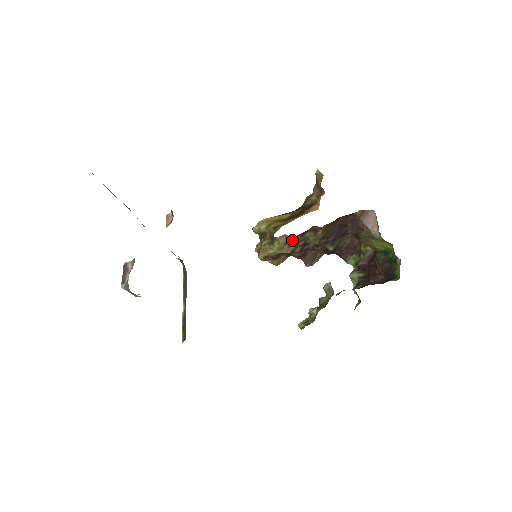
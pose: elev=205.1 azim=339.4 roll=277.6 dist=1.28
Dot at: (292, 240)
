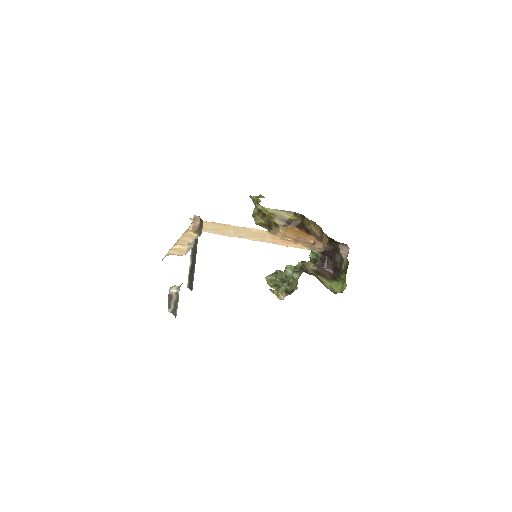
Dot at: occluded
